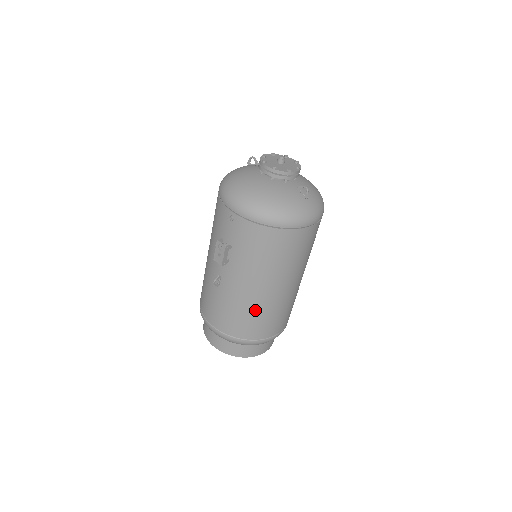
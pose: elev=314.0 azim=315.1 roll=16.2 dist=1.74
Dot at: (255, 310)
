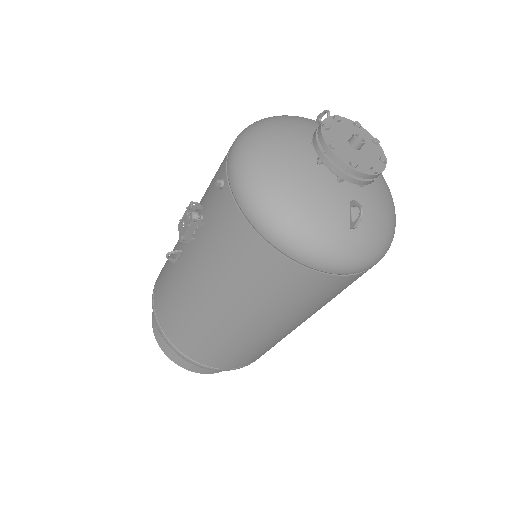
Dot at: (199, 326)
